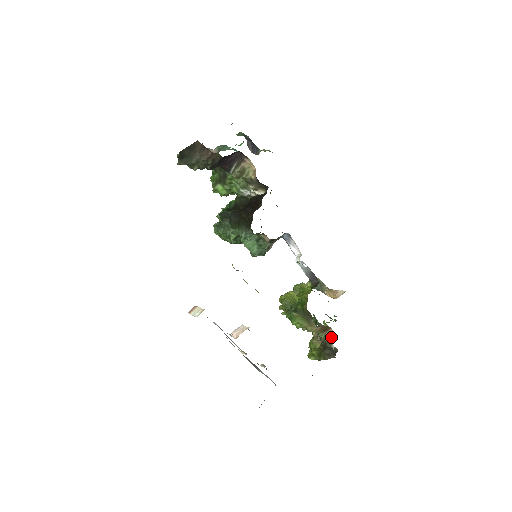
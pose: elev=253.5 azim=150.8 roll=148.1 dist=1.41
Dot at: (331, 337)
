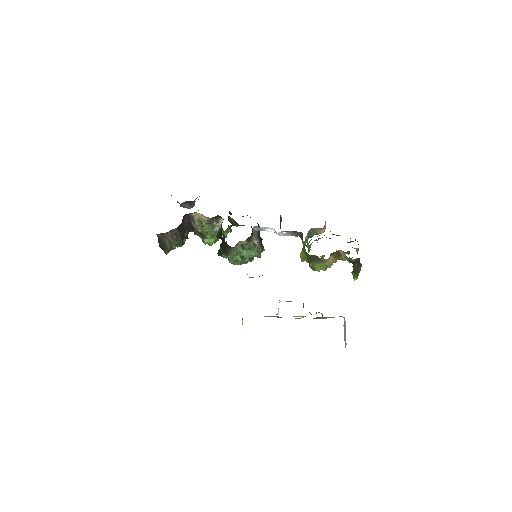
Dot at: (345, 255)
